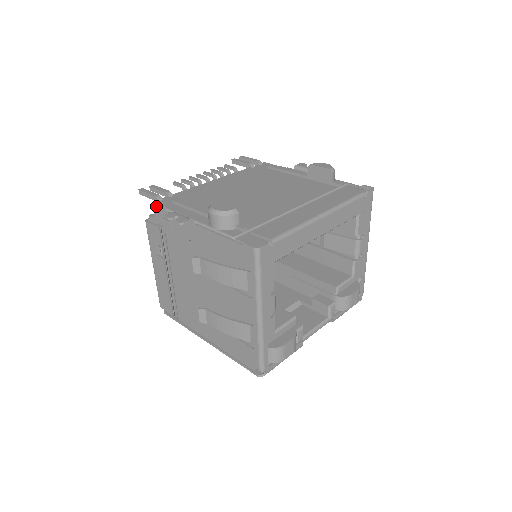
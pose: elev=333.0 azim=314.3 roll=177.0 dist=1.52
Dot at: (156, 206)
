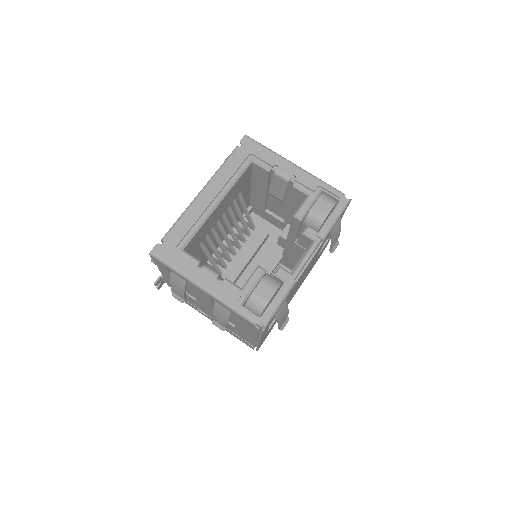
Dot at: occluded
